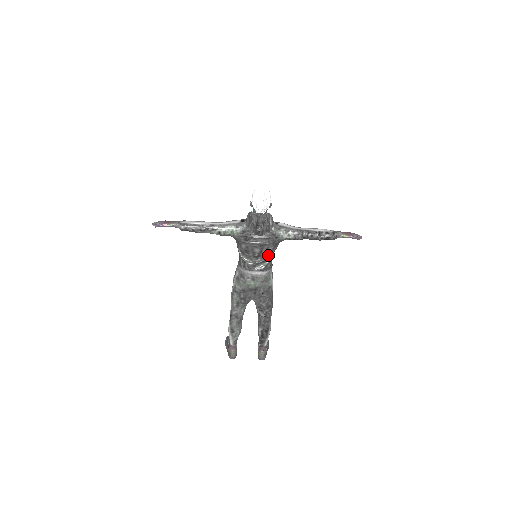
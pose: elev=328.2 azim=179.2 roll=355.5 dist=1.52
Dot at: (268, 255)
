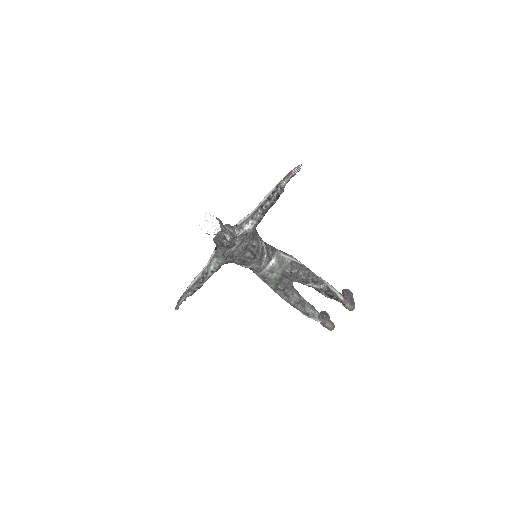
Dot at: (260, 248)
